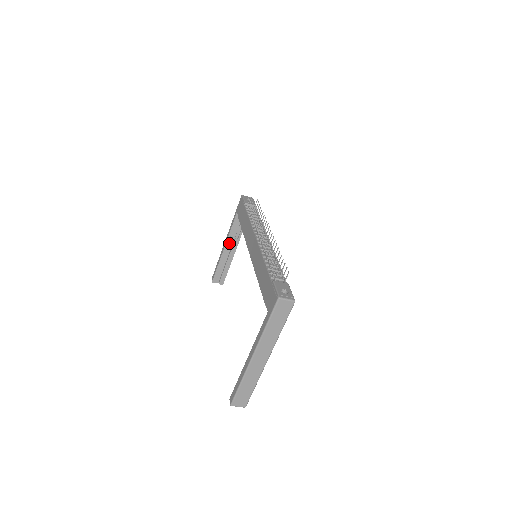
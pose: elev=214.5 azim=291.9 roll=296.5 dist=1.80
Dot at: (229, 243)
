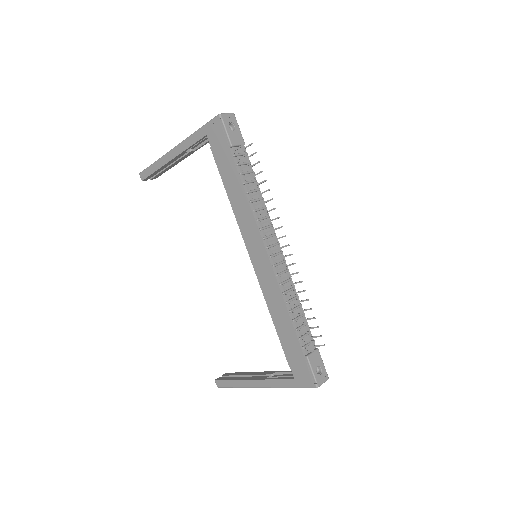
Dot at: (180, 155)
